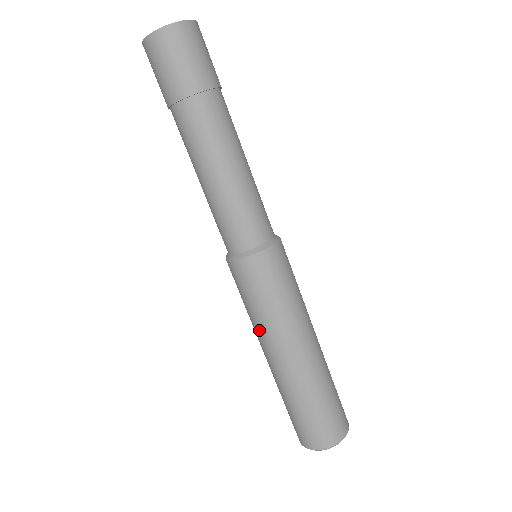
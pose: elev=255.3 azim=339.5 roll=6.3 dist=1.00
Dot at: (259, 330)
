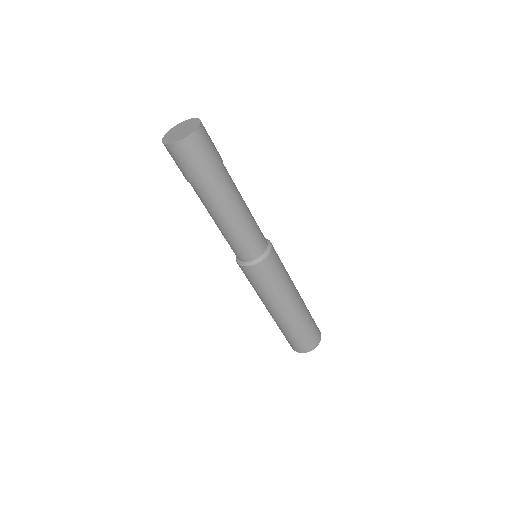
Dot at: (269, 300)
